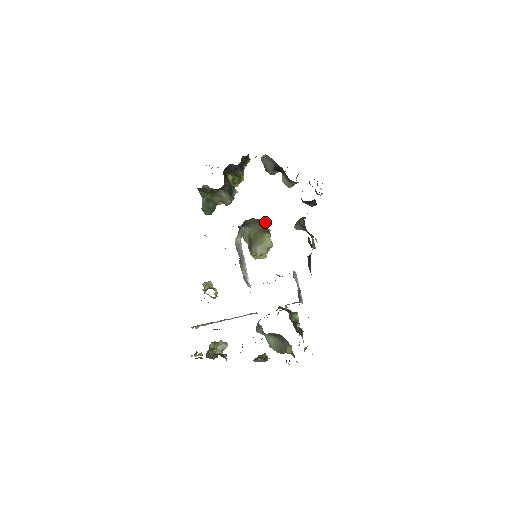
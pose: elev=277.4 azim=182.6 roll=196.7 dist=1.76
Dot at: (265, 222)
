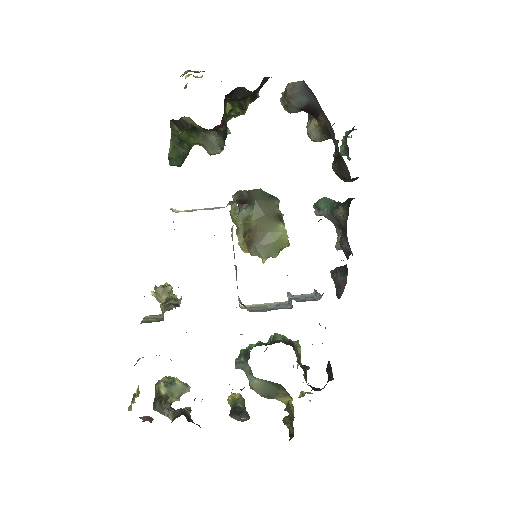
Dot at: (277, 200)
